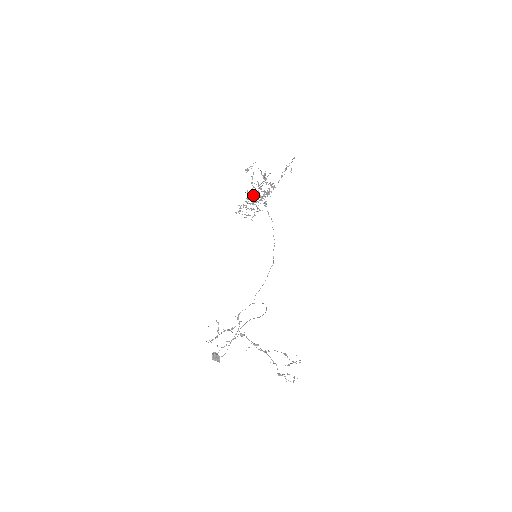
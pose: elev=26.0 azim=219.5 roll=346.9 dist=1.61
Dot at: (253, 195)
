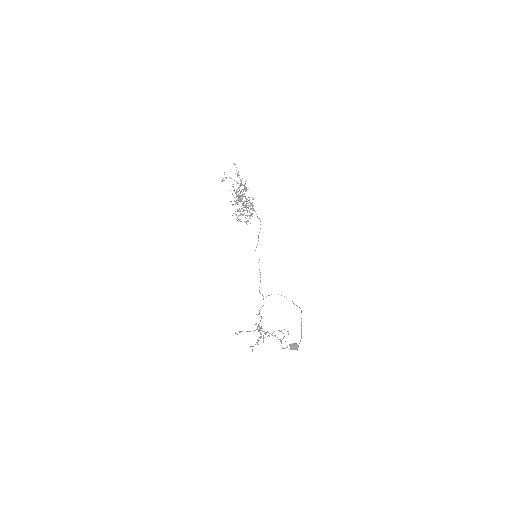
Dot at: (236, 203)
